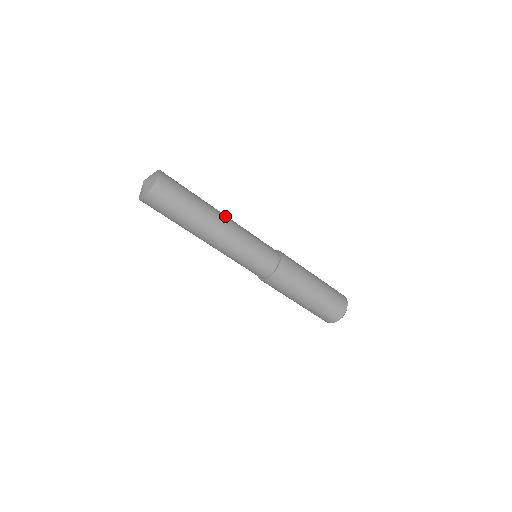
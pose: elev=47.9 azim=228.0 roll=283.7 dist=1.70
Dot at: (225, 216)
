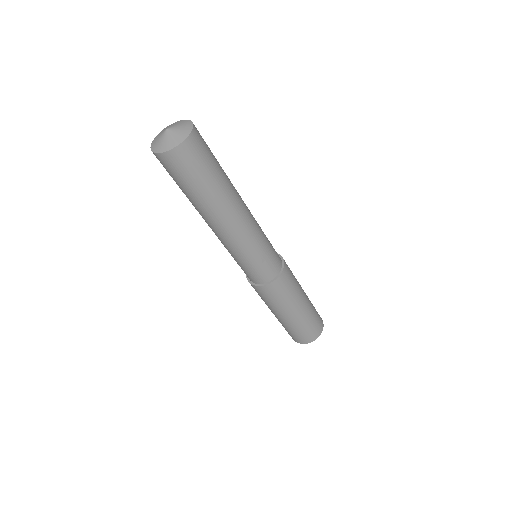
Dot at: occluded
